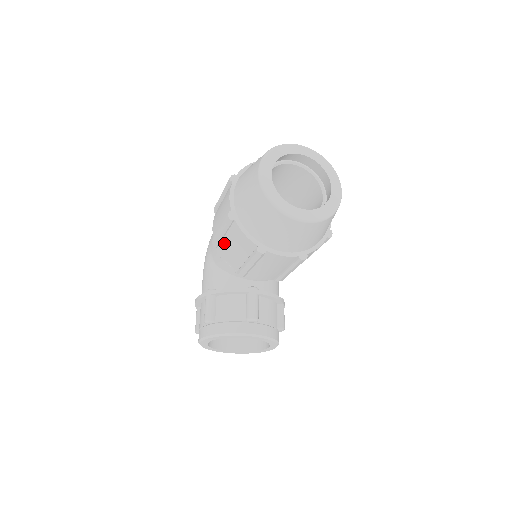
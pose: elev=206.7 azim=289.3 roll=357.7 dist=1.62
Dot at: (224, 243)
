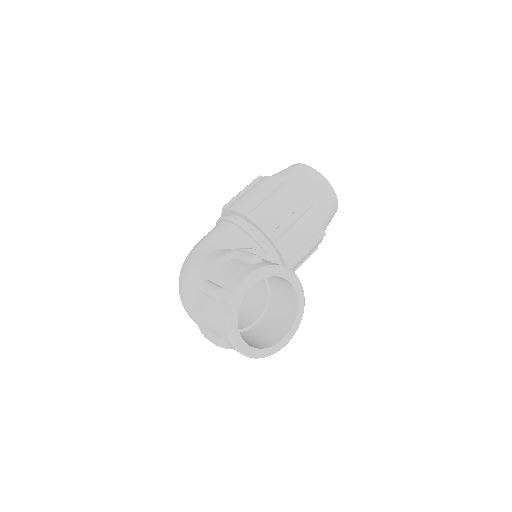
Dot at: (263, 206)
